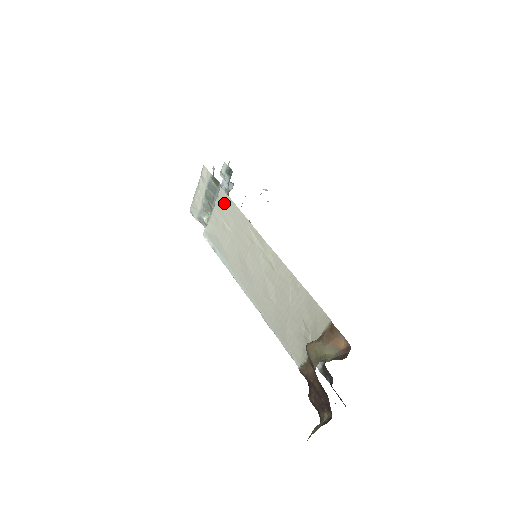
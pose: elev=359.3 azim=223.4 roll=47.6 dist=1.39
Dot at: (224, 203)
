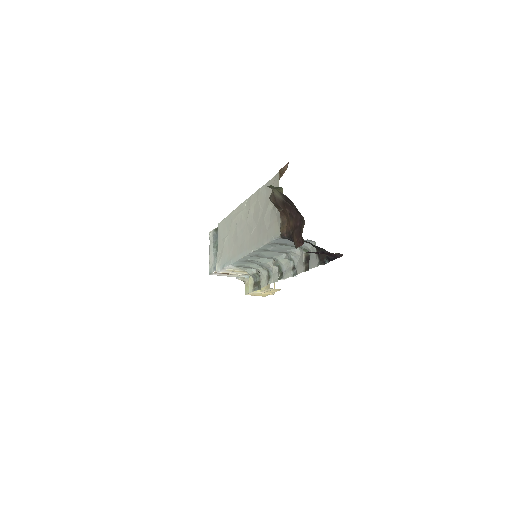
Dot at: (221, 228)
